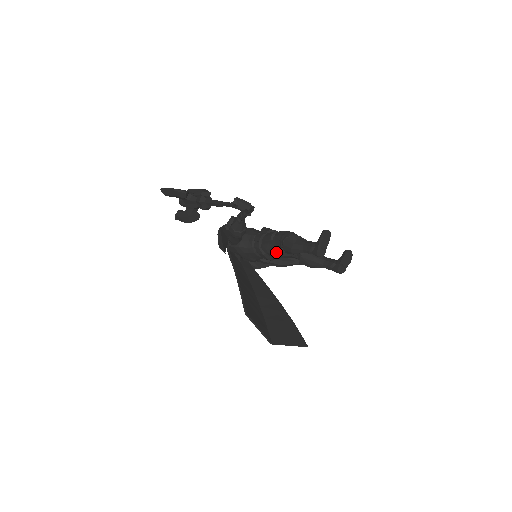
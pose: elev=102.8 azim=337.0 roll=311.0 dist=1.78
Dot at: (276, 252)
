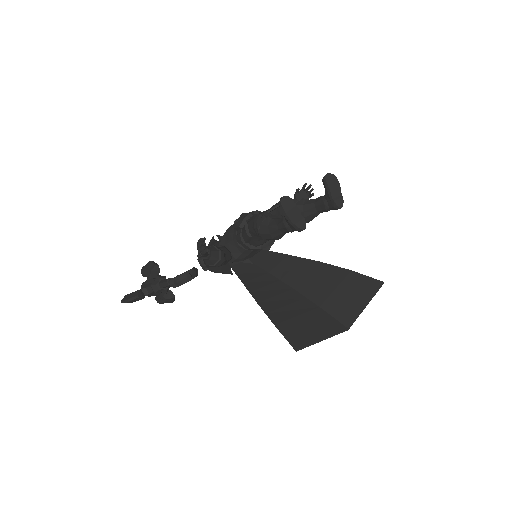
Dot at: occluded
